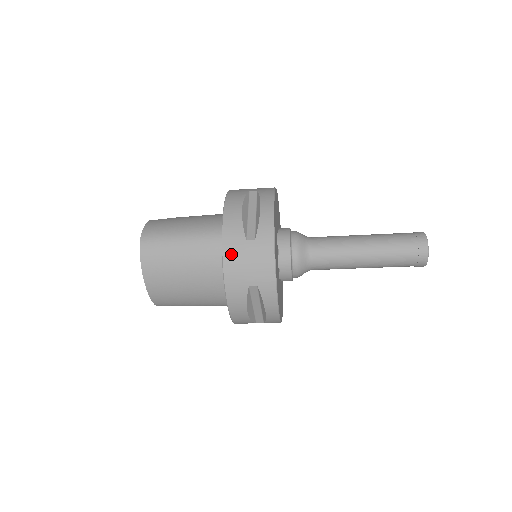
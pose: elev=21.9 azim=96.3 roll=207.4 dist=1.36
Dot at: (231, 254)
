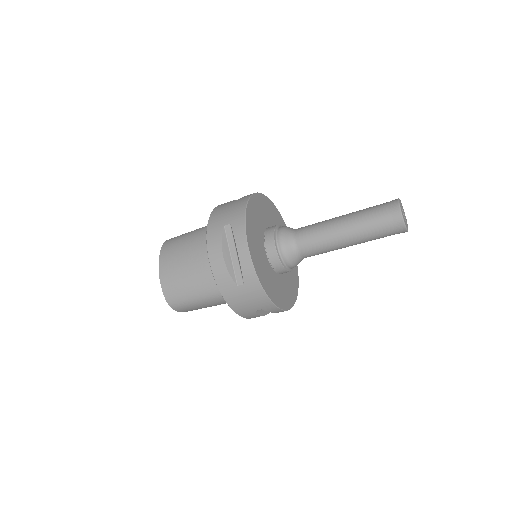
Dot at: (217, 211)
